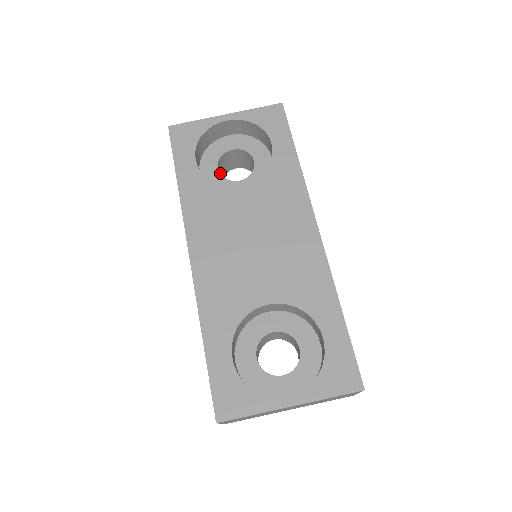
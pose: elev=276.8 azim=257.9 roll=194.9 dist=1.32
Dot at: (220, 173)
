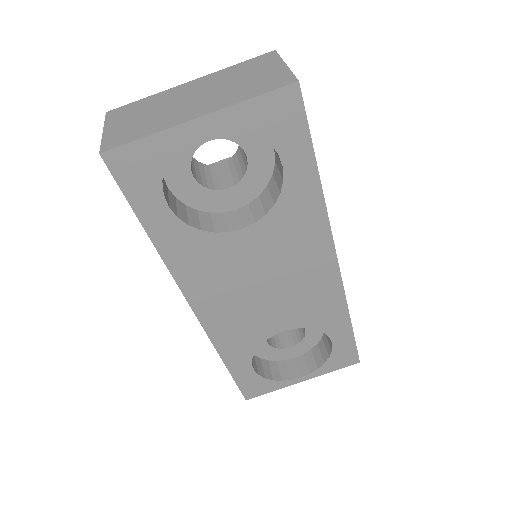
Dot at: occluded
